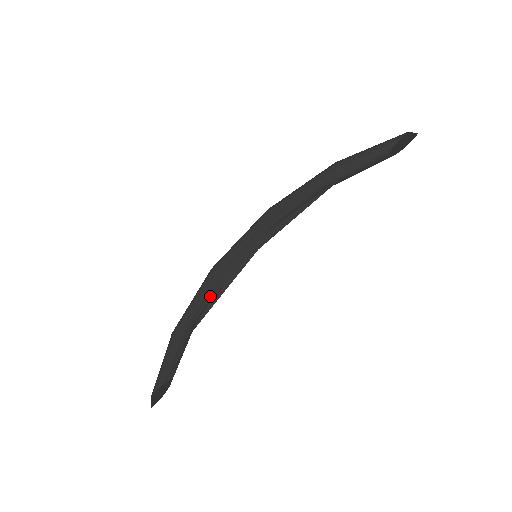
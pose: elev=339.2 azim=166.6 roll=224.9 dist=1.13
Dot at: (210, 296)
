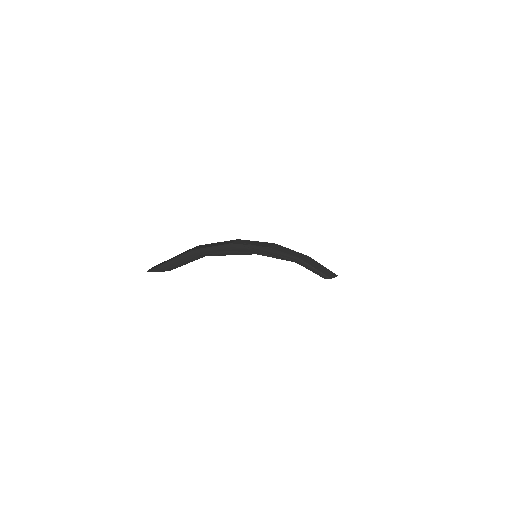
Dot at: occluded
